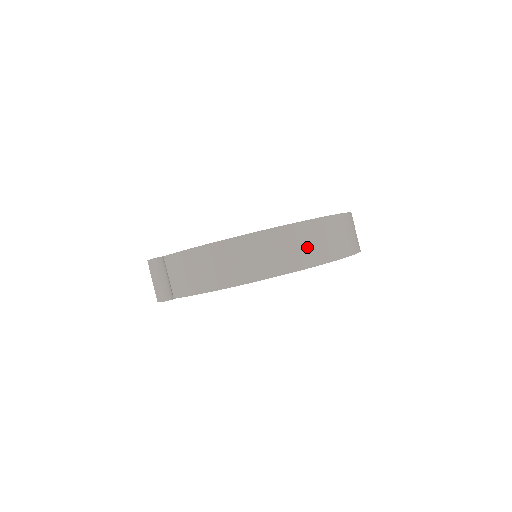
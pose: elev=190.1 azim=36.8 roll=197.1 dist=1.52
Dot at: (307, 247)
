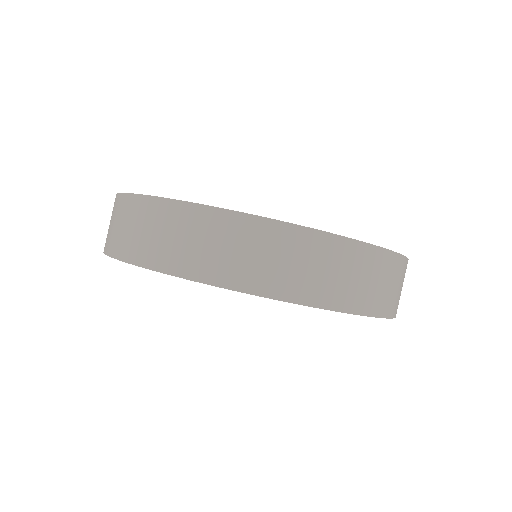
Dot at: (169, 240)
